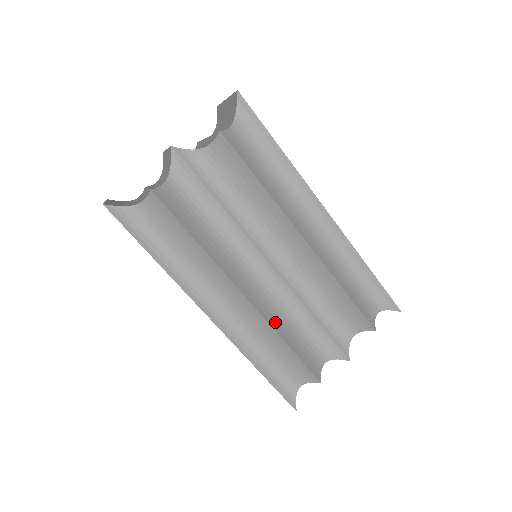
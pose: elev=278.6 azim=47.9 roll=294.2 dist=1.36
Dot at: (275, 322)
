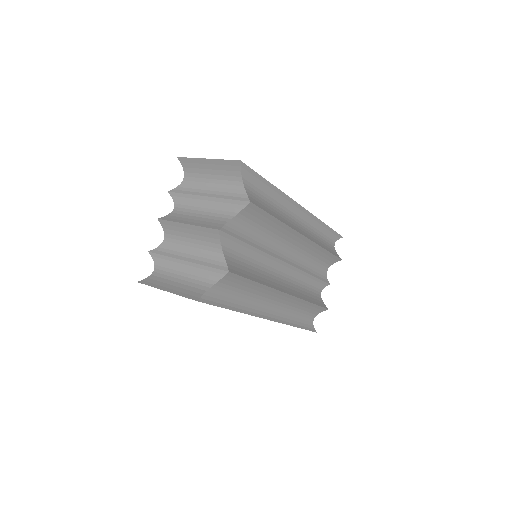
Dot at: (300, 295)
